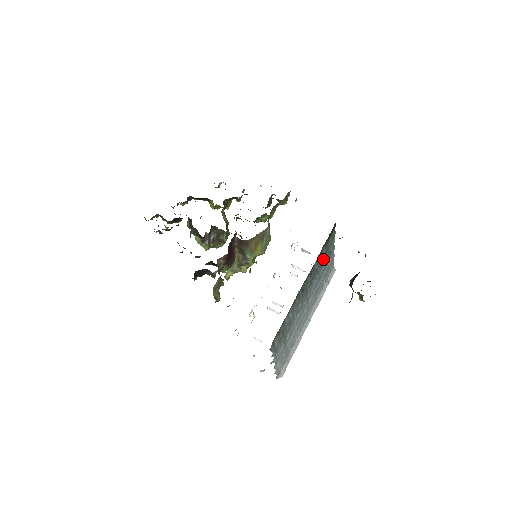
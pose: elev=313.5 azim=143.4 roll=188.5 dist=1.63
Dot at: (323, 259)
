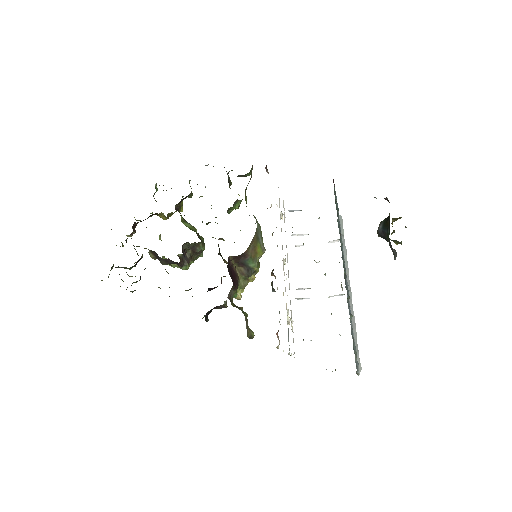
Dot at: (338, 225)
